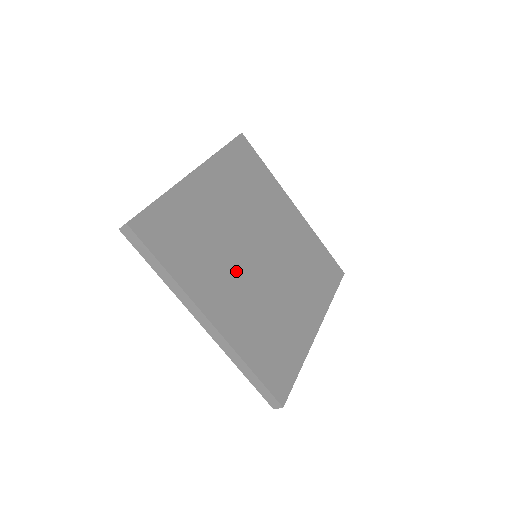
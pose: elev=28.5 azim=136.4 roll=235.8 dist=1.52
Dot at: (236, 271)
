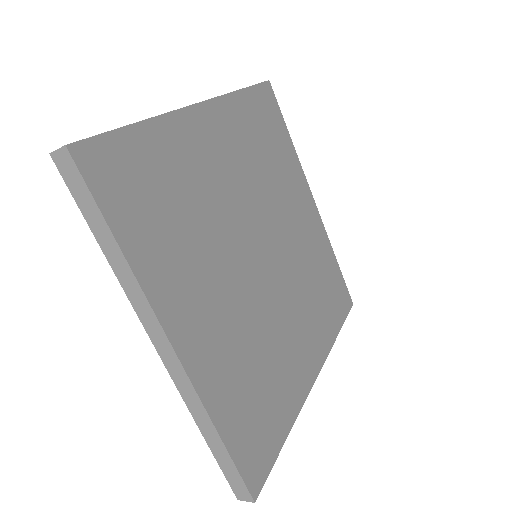
Dot at: (227, 272)
